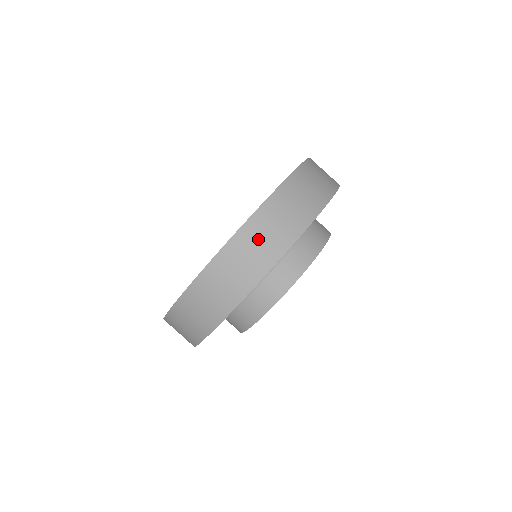
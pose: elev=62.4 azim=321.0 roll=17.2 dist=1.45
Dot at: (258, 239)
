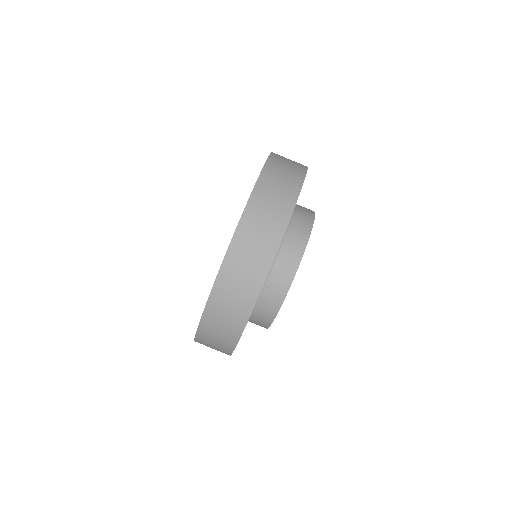
Dot at: (281, 170)
